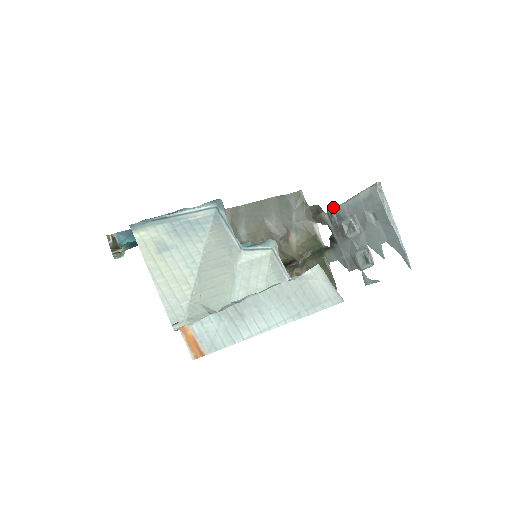
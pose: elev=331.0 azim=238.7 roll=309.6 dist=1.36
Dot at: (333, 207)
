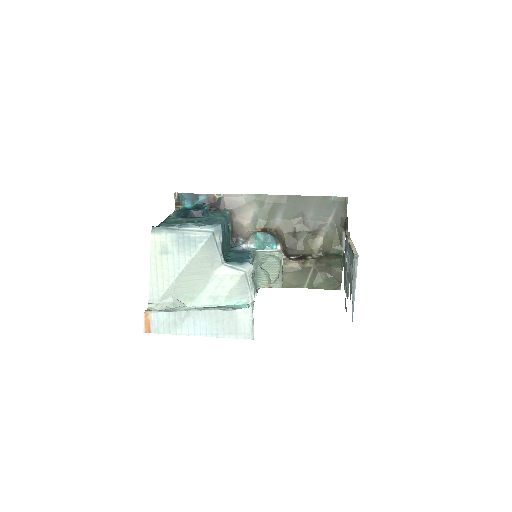
Dot at: (349, 235)
